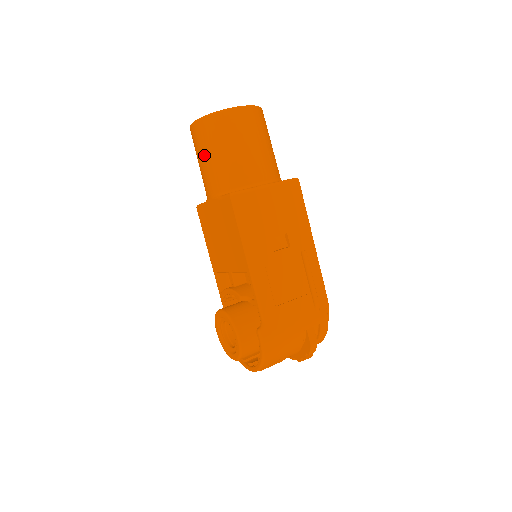
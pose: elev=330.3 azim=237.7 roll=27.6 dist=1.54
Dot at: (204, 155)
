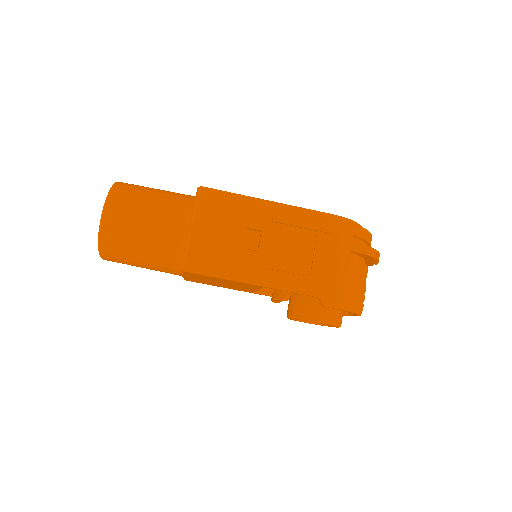
Dot at: (136, 265)
